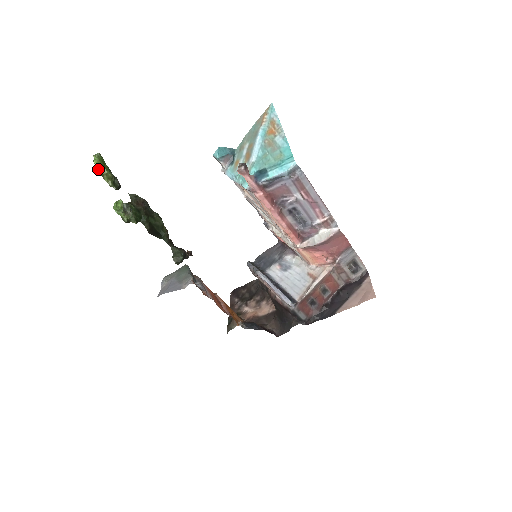
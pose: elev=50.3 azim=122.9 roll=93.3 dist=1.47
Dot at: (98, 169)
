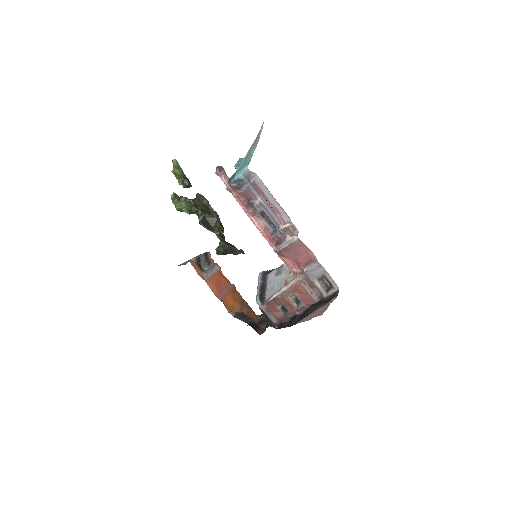
Dot at: (174, 171)
